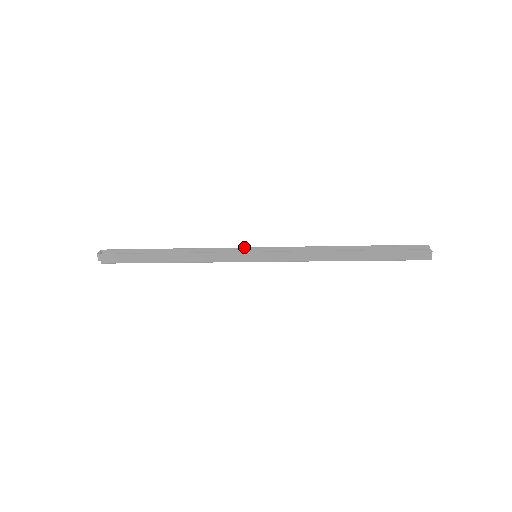
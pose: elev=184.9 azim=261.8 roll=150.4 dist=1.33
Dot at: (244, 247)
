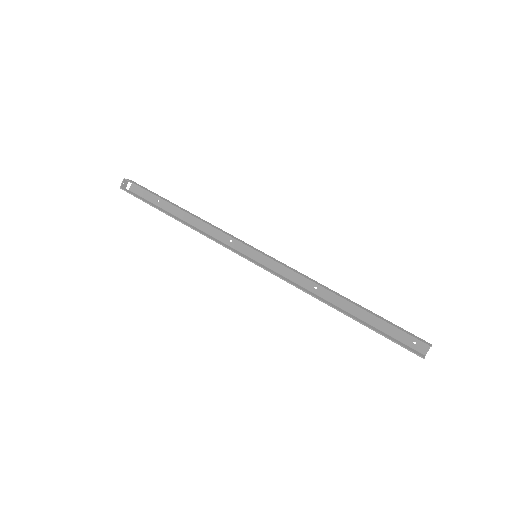
Dot at: (244, 244)
